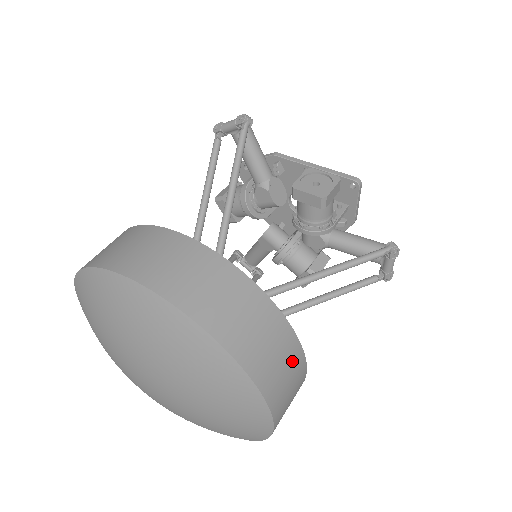
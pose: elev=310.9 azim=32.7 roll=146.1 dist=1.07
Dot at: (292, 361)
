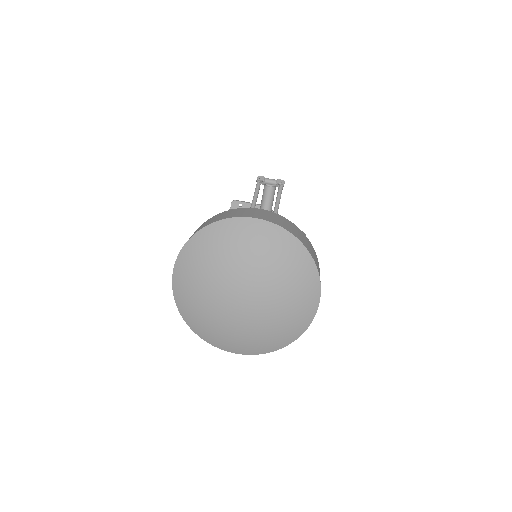
Dot at: occluded
